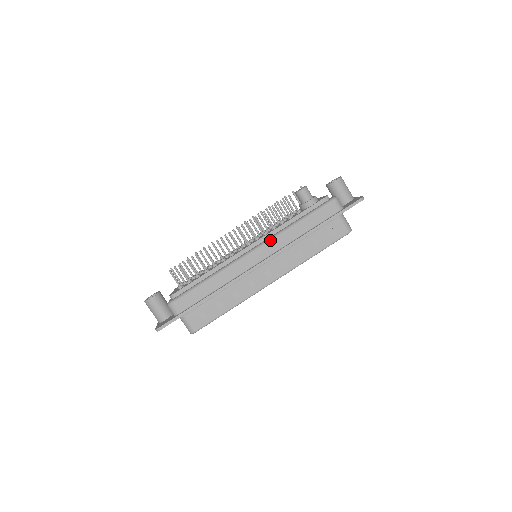
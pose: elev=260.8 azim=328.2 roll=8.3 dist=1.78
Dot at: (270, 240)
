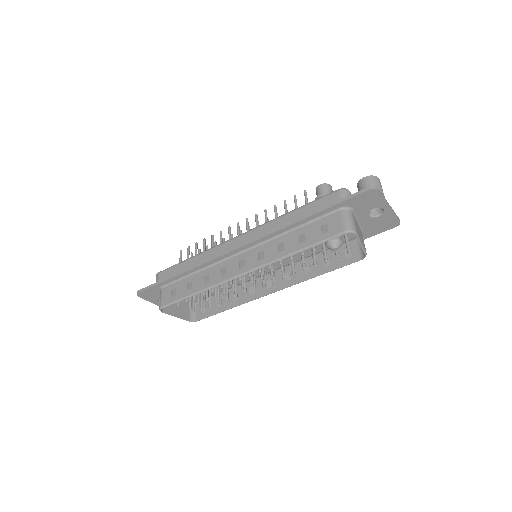
Dot at: (257, 227)
